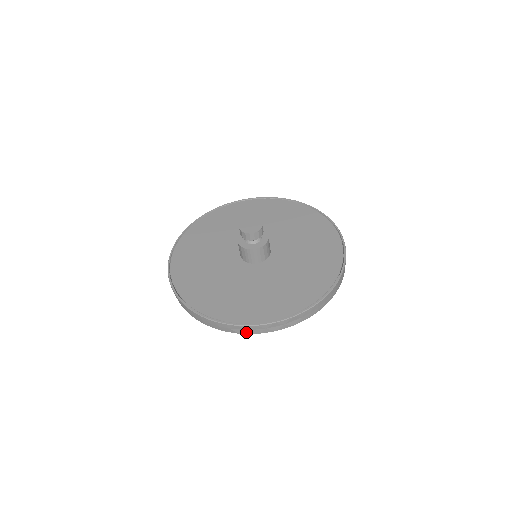
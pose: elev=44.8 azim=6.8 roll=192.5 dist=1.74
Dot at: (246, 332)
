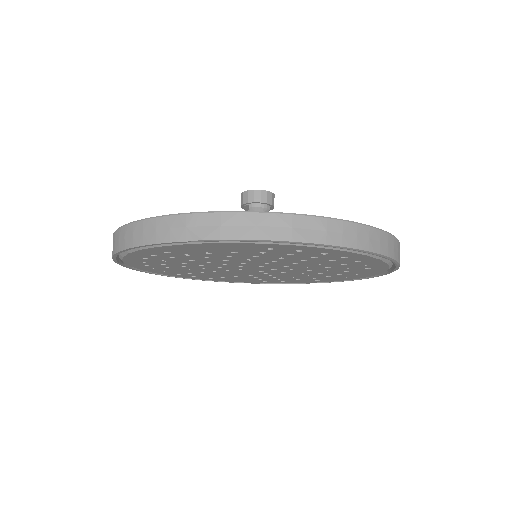
Dot at: (216, 233)
